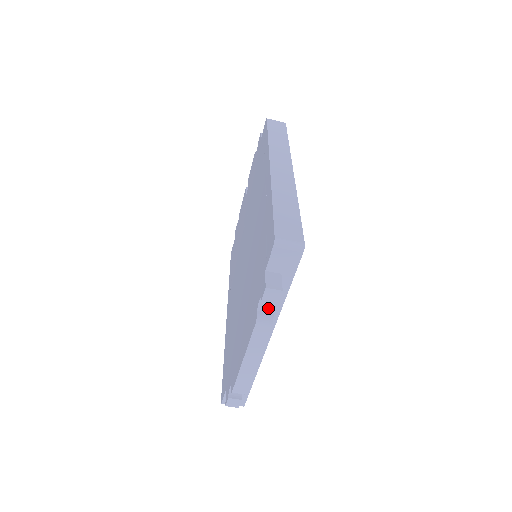
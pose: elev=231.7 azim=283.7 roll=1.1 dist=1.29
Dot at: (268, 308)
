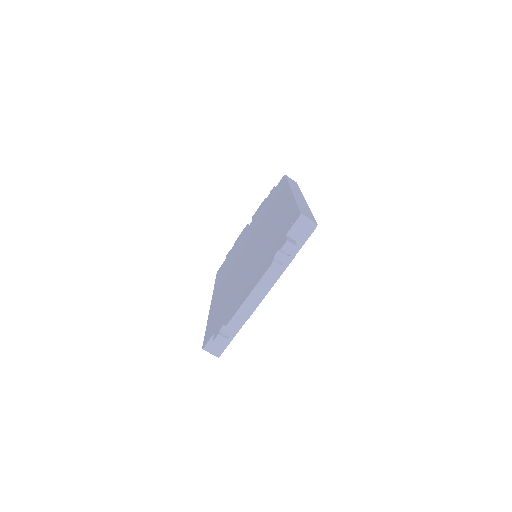
Dot at: (280, 260)
